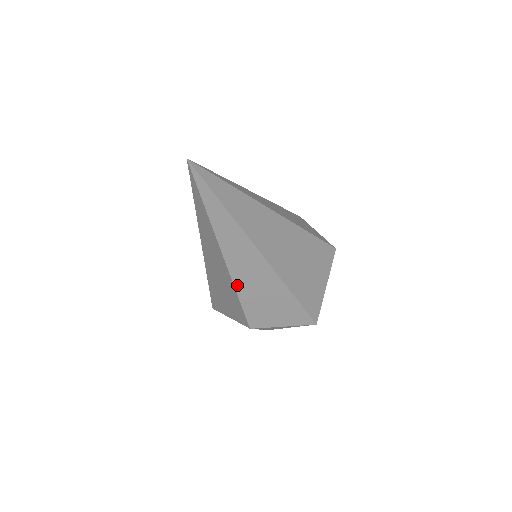
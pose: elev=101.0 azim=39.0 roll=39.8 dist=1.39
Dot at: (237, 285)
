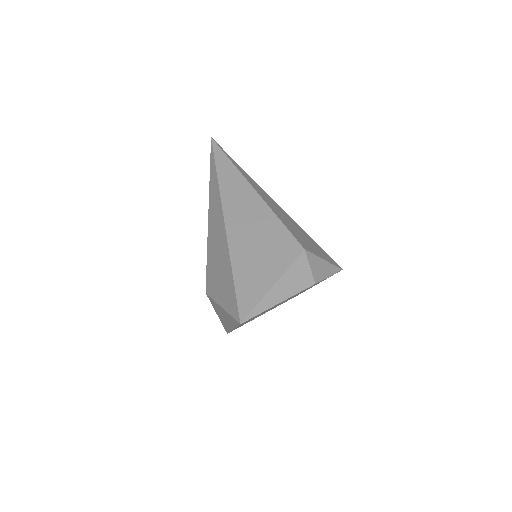
Dot at: (271, 209)
